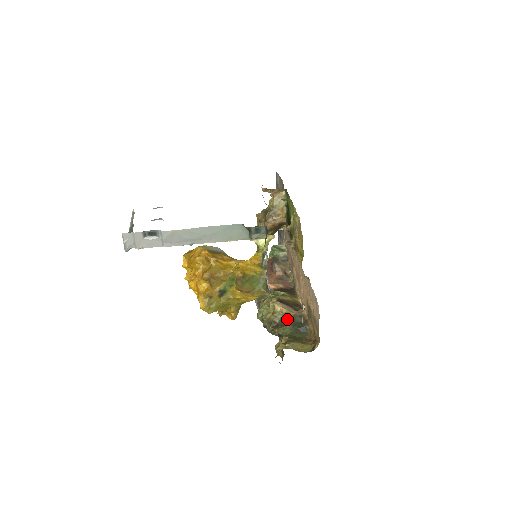
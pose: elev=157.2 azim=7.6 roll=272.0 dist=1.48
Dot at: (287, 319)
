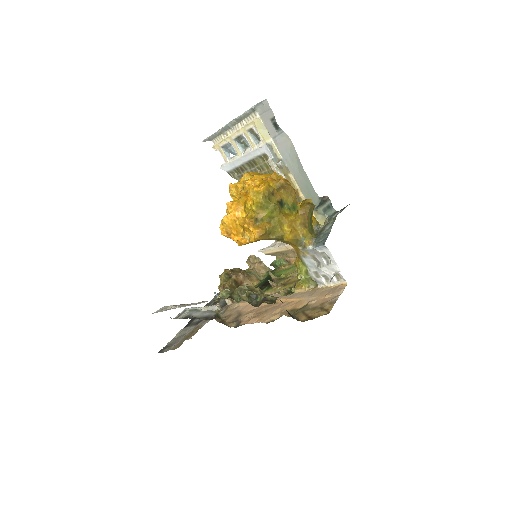
Dot at: occluded
